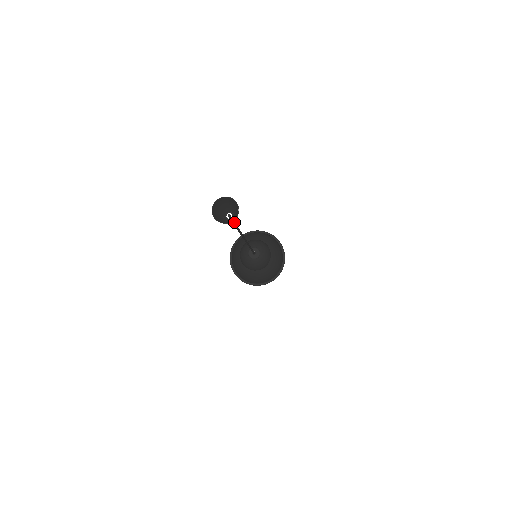
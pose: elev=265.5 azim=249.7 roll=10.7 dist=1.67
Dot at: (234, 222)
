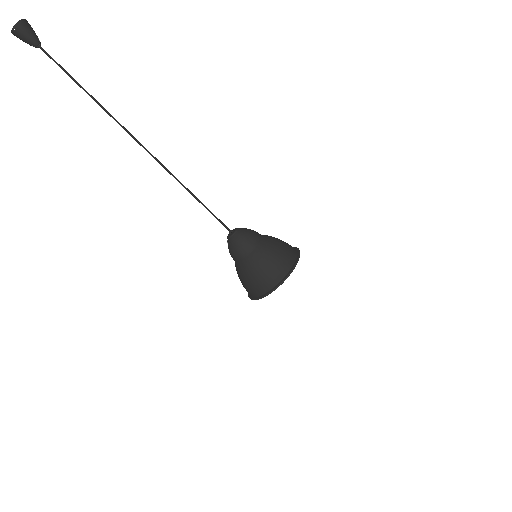
Dot at: (60, 66)
